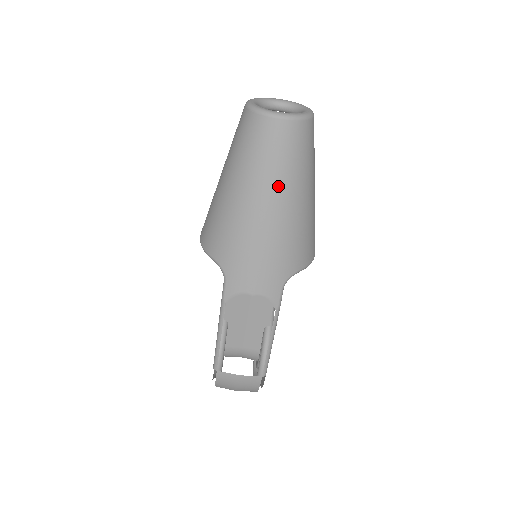
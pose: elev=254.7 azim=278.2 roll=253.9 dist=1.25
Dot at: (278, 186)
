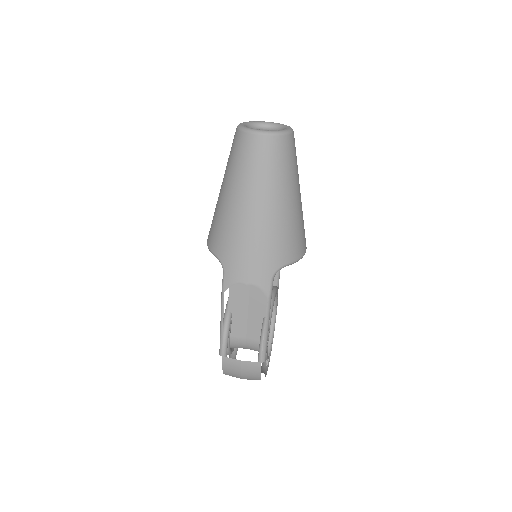
Dot at: (262, 190)
